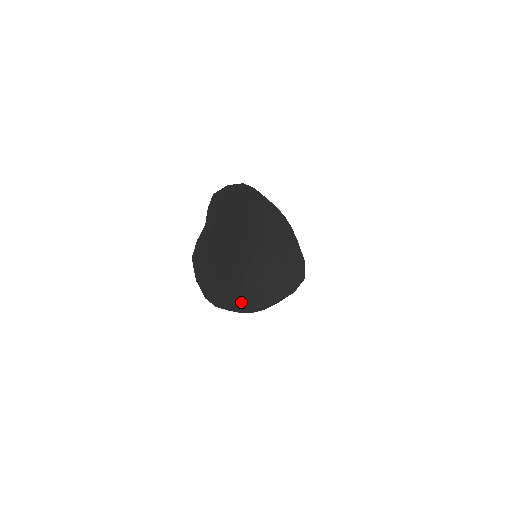
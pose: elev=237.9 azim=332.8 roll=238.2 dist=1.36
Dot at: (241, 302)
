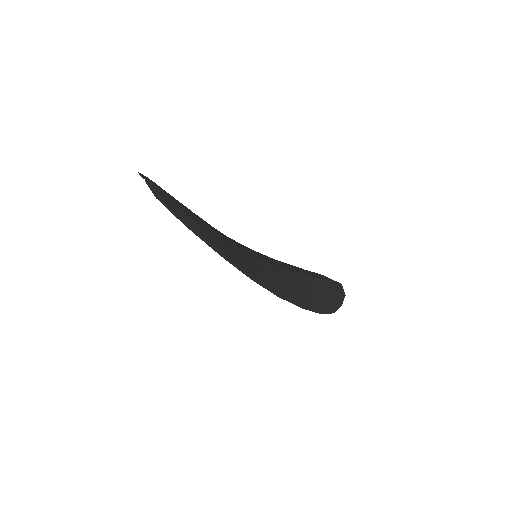
Dot at: (288, 295)
